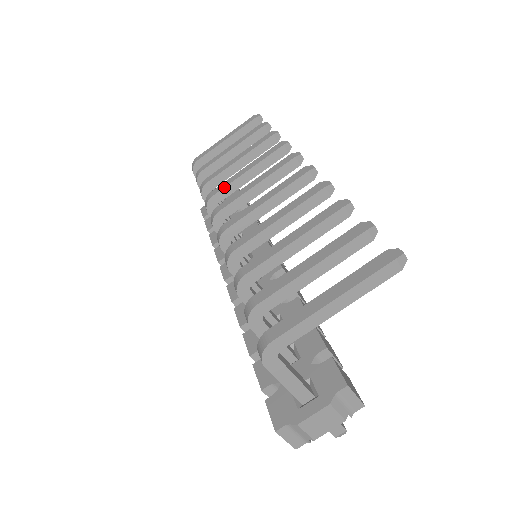
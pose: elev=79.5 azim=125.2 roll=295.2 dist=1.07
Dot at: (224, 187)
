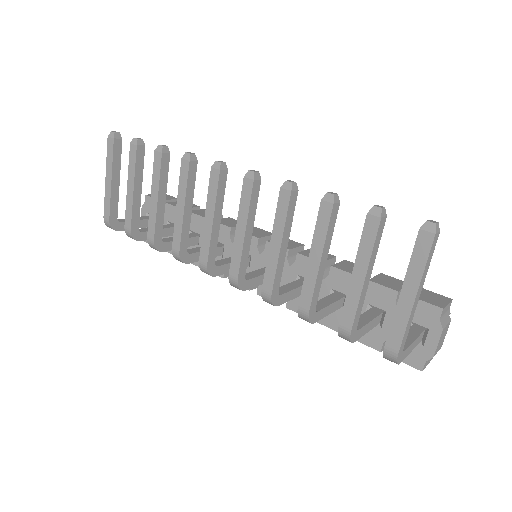
Dot at: (180, 237)
